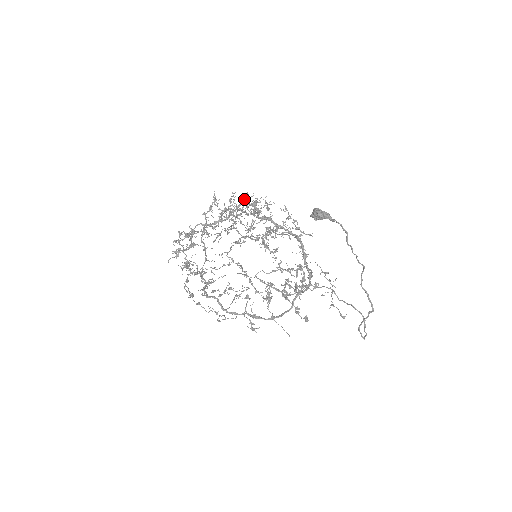
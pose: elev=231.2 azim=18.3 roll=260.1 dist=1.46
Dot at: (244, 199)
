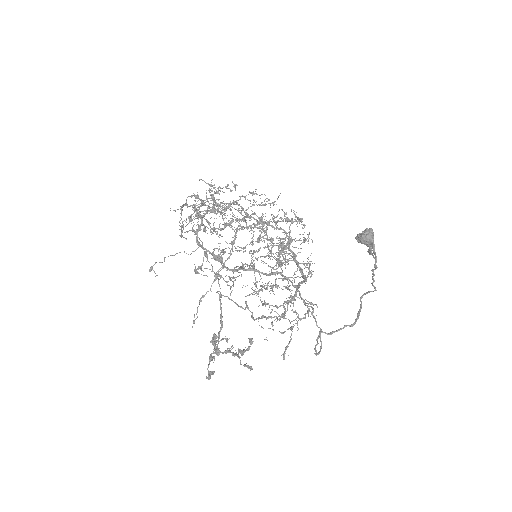
Dot at: (297, 217)
